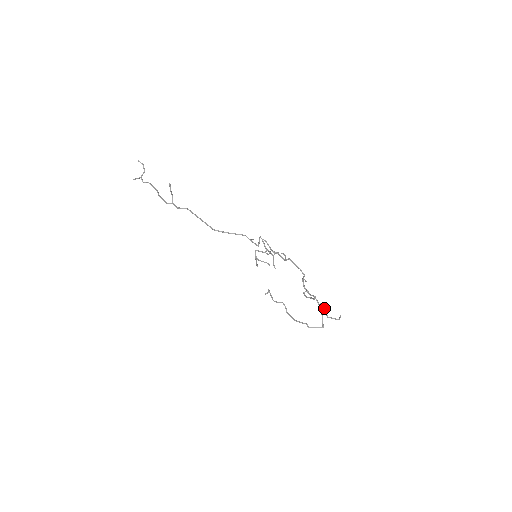
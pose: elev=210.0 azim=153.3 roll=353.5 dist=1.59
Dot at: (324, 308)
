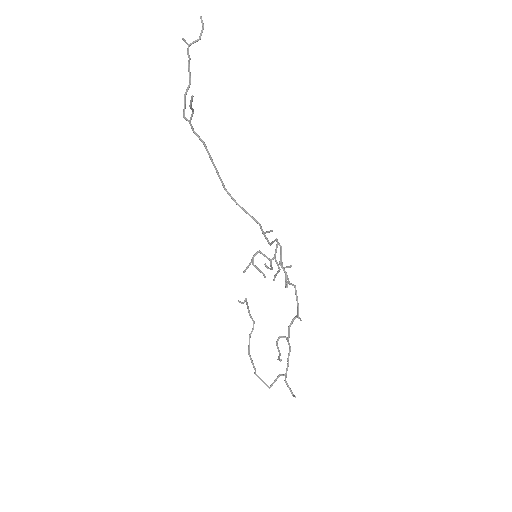
Dot at: occluded
